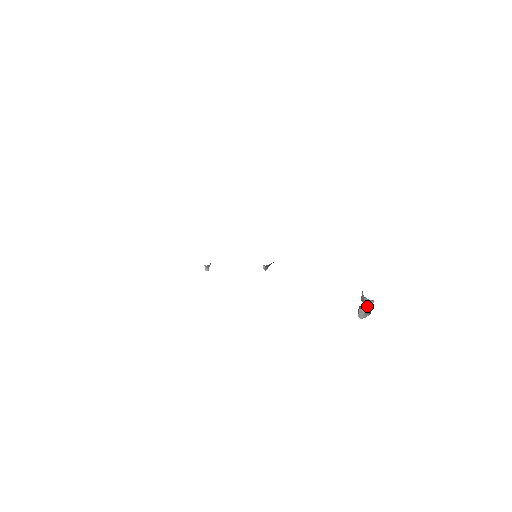
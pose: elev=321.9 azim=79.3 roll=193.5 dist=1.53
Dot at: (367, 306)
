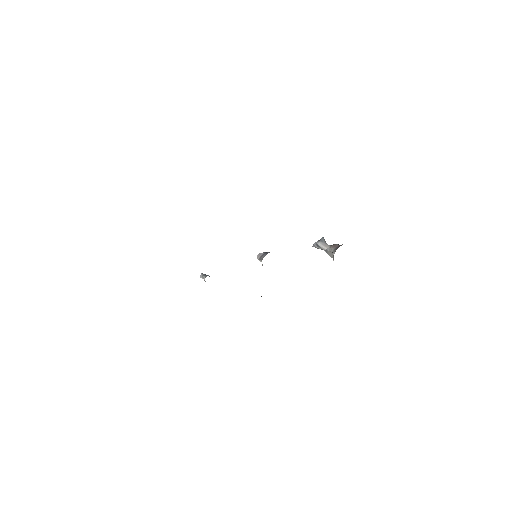
Dot at: occluded
